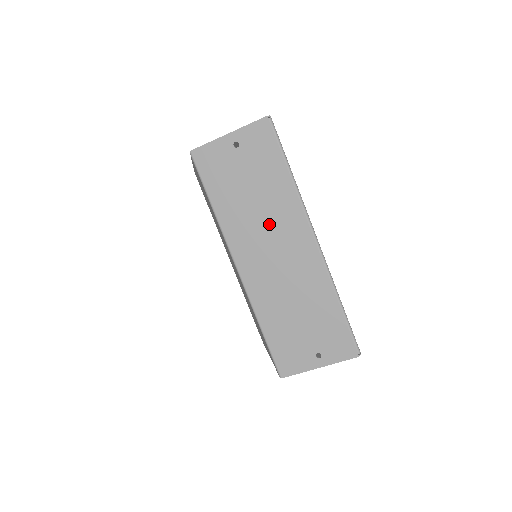
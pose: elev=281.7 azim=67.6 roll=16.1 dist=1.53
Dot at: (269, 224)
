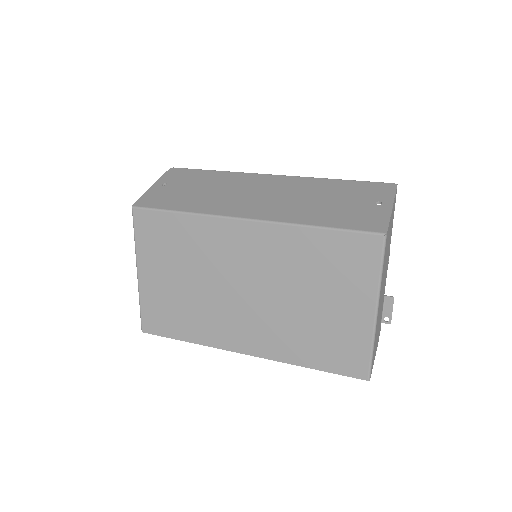
Dot at: (236, 190)
